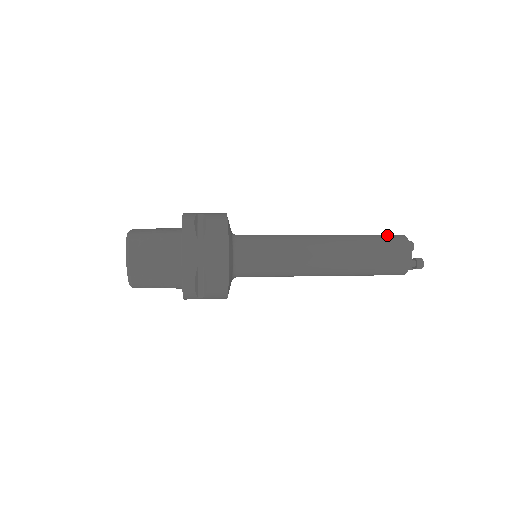
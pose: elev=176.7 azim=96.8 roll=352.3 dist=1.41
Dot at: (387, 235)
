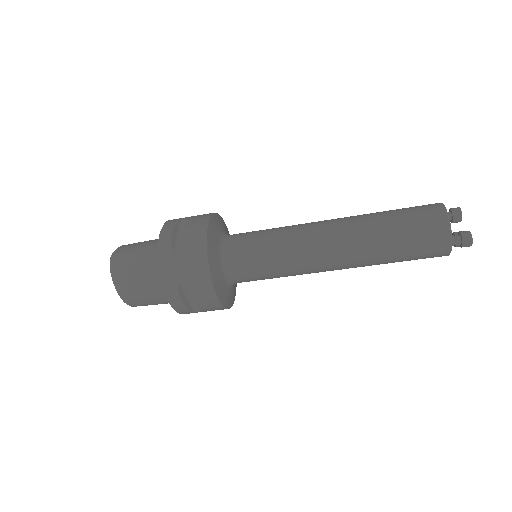
Dot at: (417, 207)
